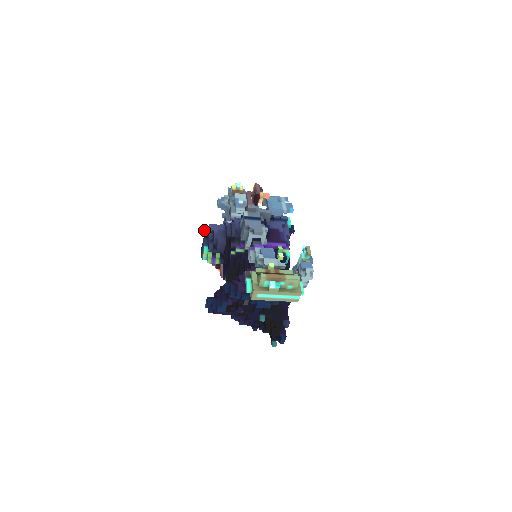
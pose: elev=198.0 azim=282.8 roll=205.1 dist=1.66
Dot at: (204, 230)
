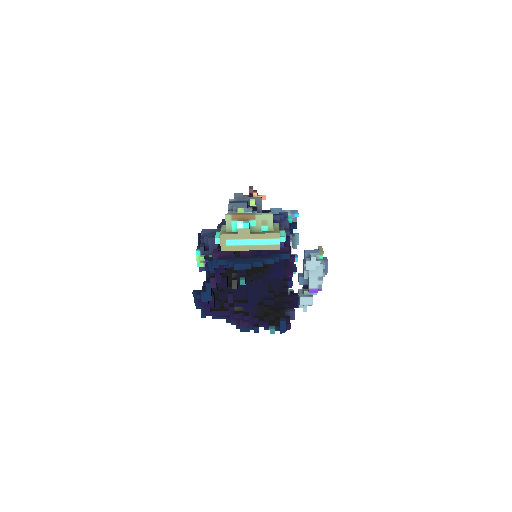
Dot at: (198, 238)
